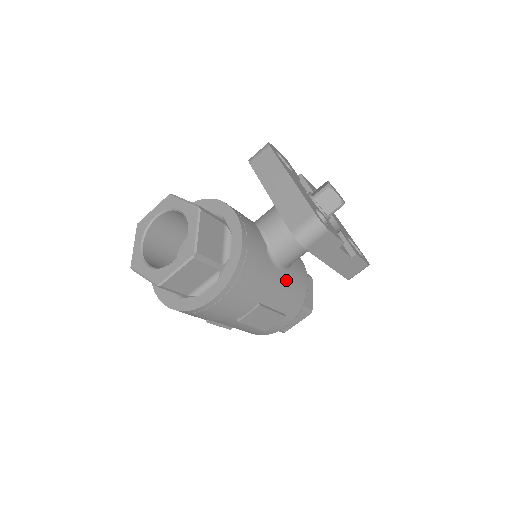
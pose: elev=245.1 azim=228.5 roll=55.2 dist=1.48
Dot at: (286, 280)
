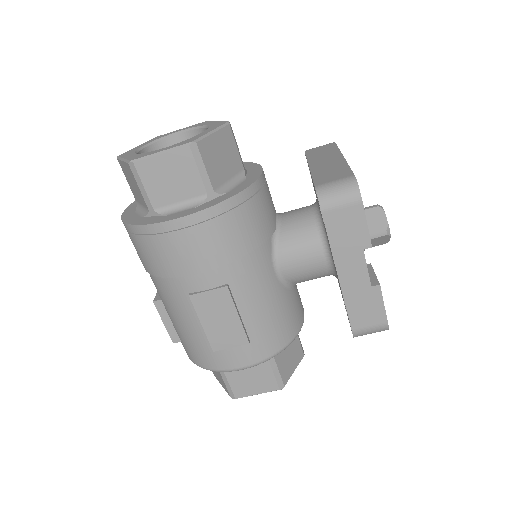
Dot at: (275, 293)
